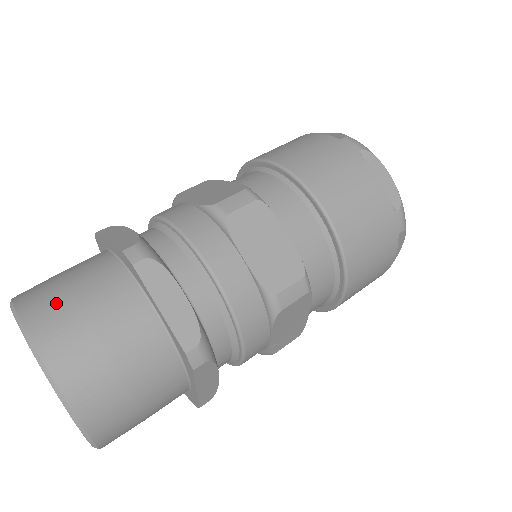
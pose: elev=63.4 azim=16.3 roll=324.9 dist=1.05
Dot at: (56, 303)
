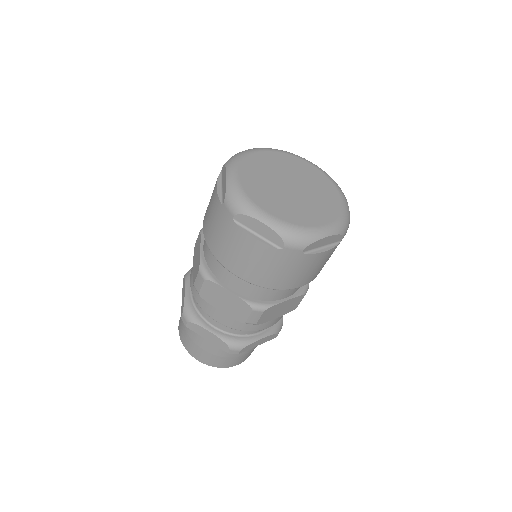
Dot at: (184, 333)
